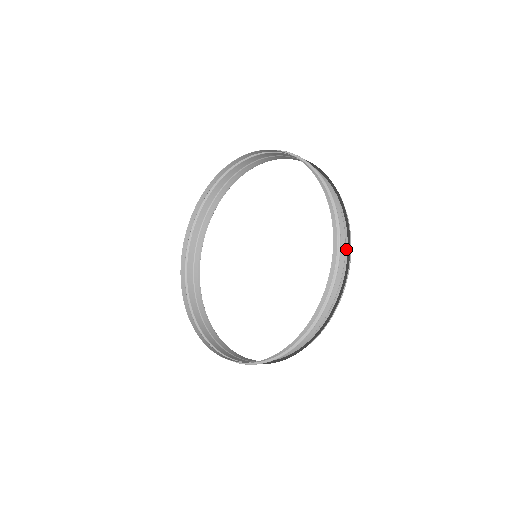
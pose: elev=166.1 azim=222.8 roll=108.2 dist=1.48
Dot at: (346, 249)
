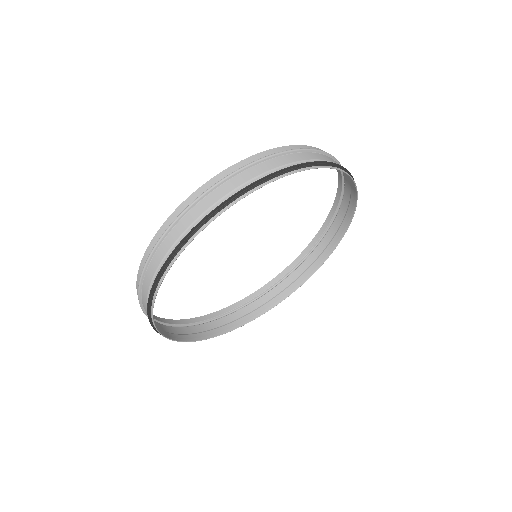
Dot at: (320, 162)
